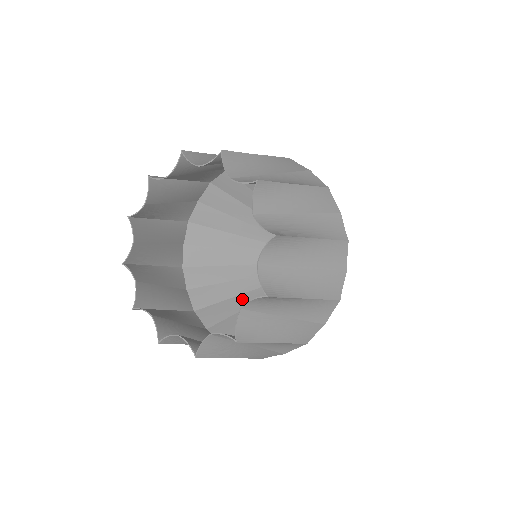
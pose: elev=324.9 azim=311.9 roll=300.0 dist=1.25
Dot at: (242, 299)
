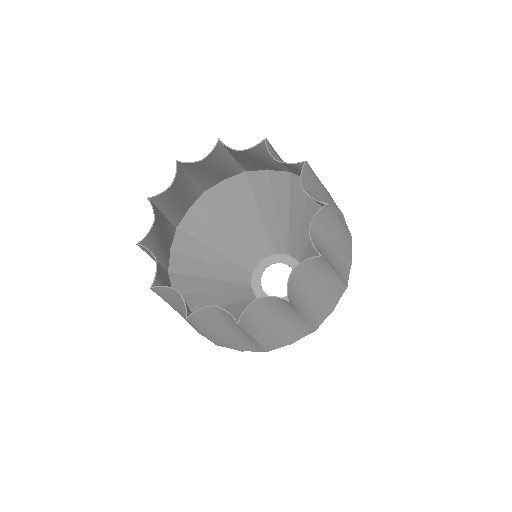
Dot at: (212, 253)
